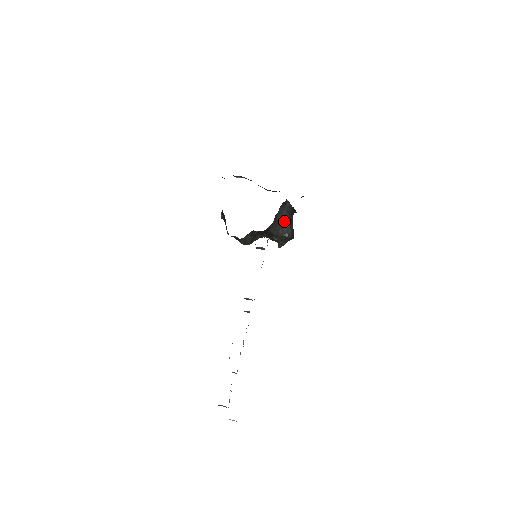
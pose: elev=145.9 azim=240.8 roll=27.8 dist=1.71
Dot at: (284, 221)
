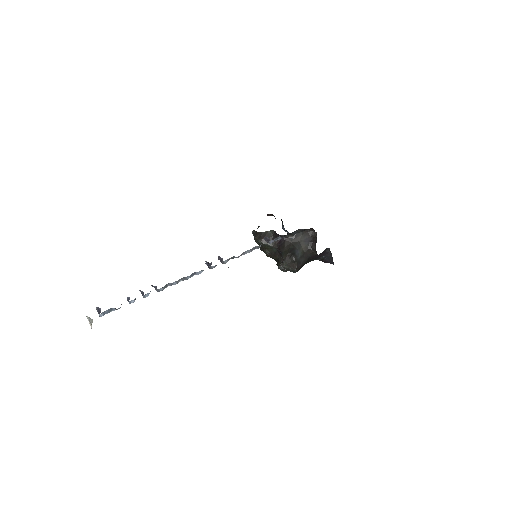
Dot at: (301, 246)
